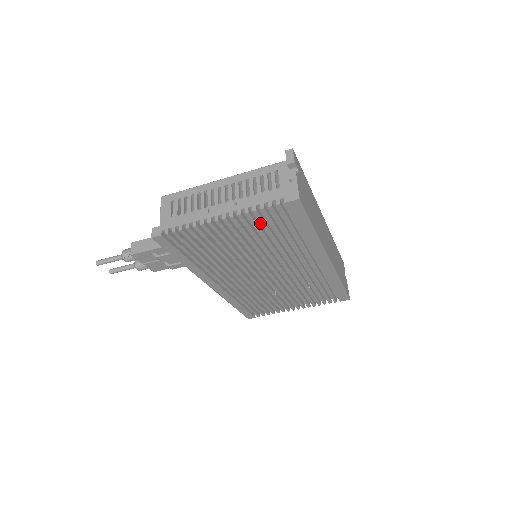
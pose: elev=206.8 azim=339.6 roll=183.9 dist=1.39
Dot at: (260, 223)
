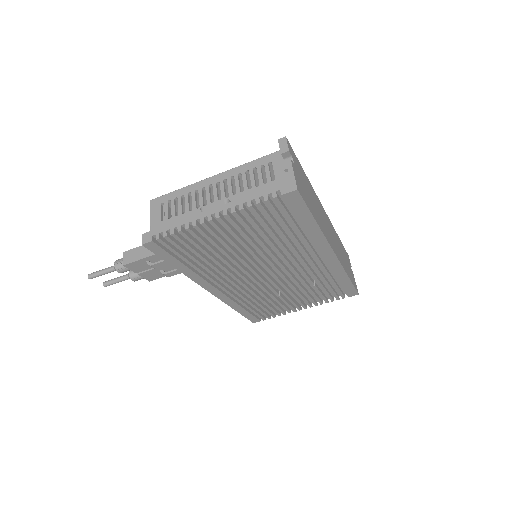
Dot at: (257, 220)
